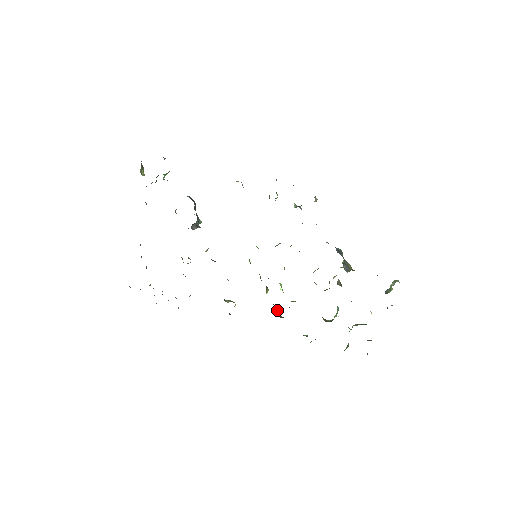
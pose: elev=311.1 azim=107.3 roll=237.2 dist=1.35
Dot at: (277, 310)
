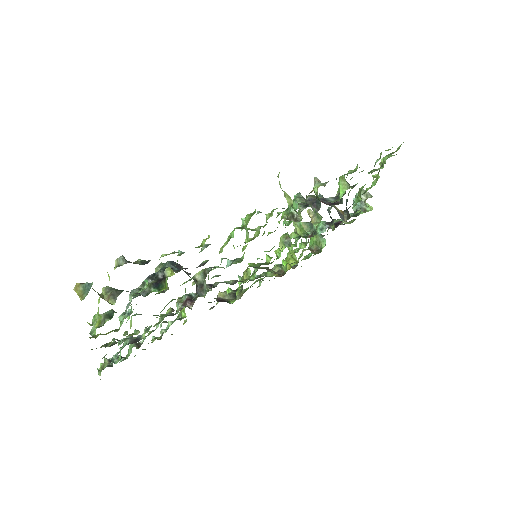
Dot at: (273, 272)
